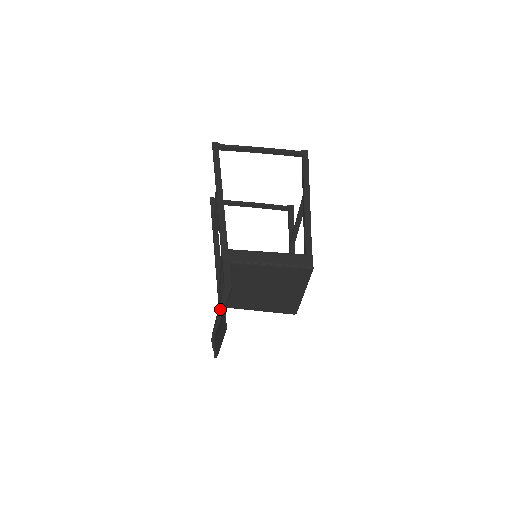
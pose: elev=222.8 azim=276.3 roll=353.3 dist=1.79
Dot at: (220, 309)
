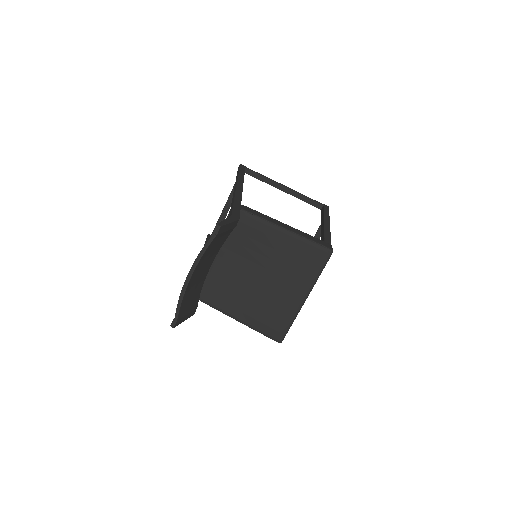
Dot at: (222, 222)
